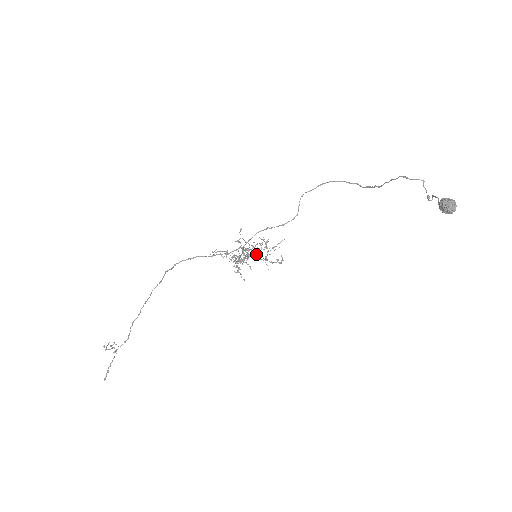
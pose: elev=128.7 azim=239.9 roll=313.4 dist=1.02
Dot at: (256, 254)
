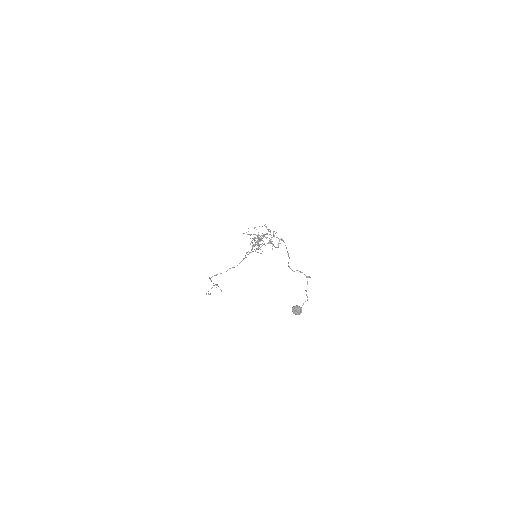
Dot at: (265, 237)
